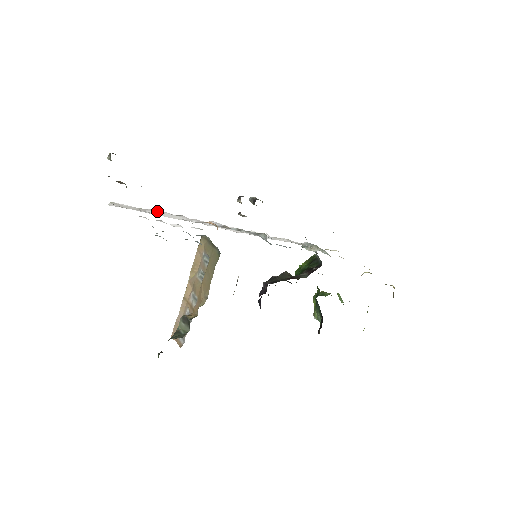
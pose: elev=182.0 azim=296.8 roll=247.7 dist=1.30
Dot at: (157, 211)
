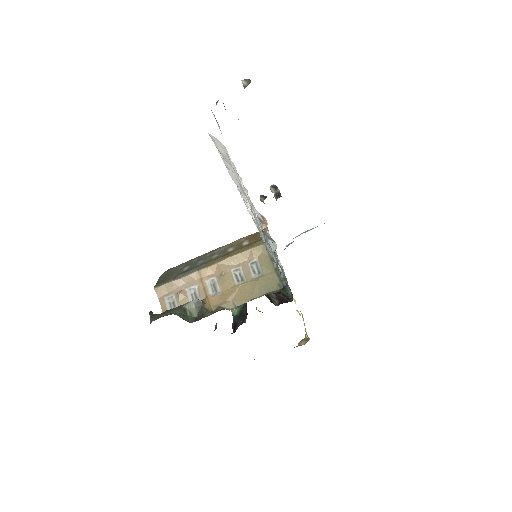
Dot at: occluded
